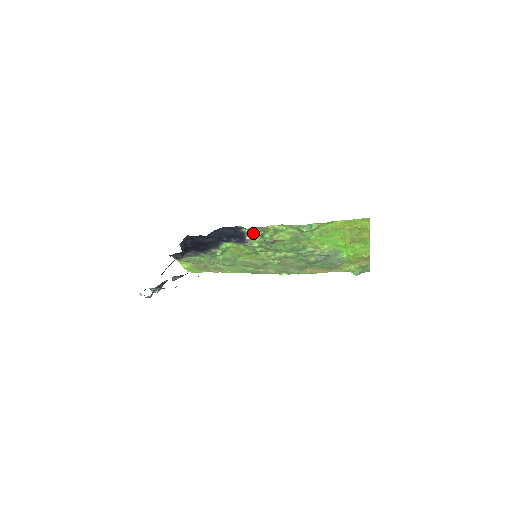
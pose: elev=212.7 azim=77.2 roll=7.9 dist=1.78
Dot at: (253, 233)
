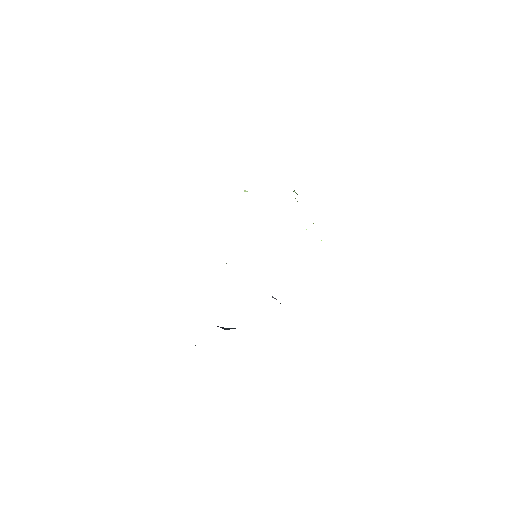
Dot at: occluded
